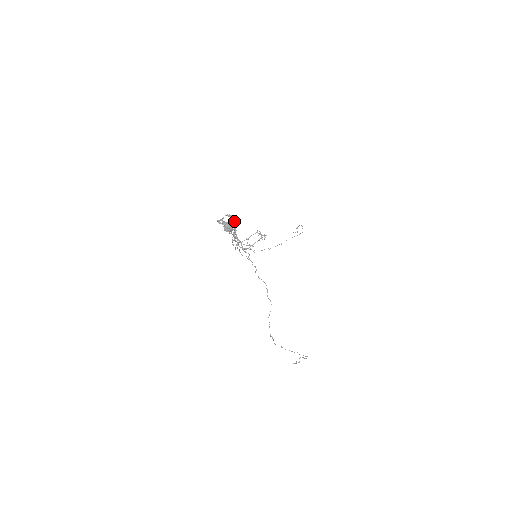
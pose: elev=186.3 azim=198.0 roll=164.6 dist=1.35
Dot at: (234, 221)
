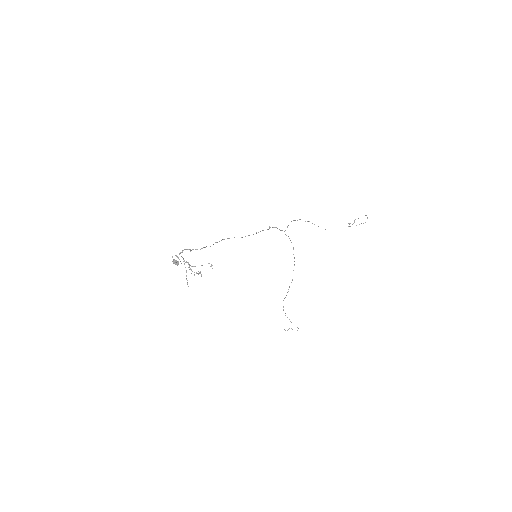
Dot at: (200, 249)
